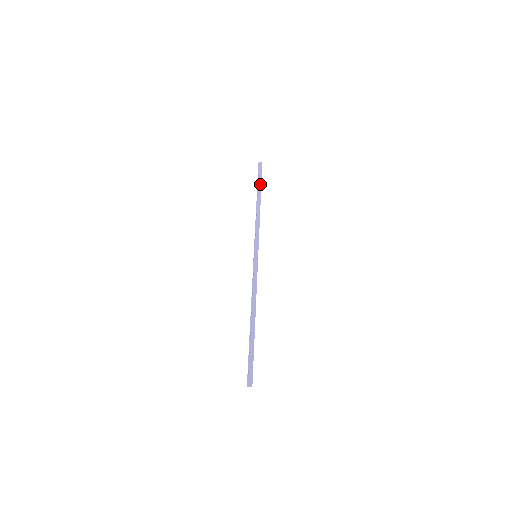
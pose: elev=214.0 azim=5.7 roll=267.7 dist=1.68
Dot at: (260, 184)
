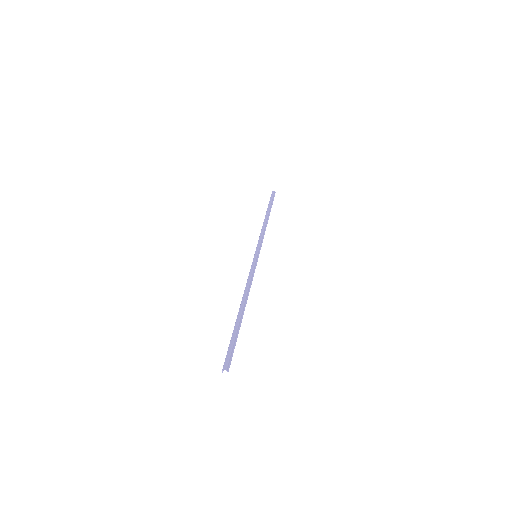
Dot at: (270, 205)
